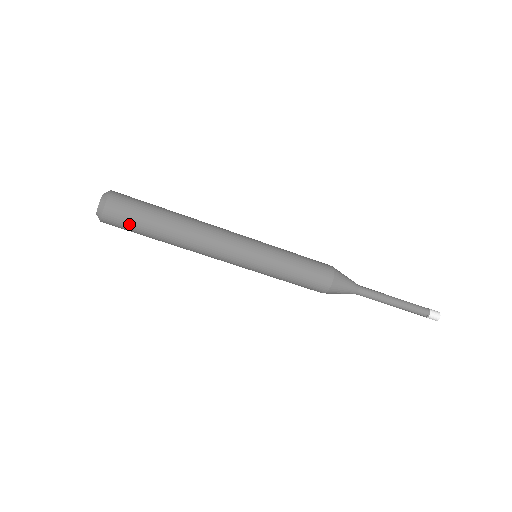
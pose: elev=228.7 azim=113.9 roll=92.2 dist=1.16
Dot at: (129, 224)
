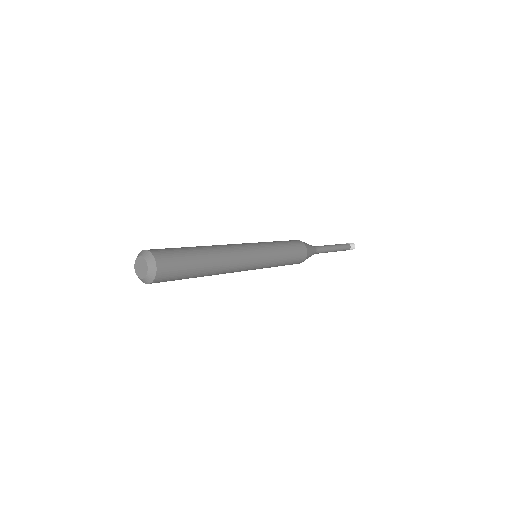
Dot at: occluded
